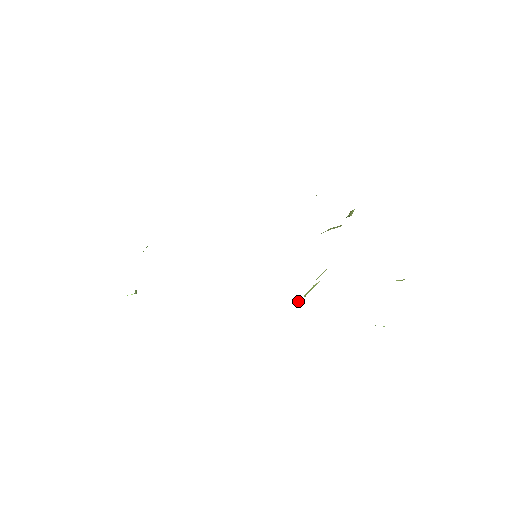
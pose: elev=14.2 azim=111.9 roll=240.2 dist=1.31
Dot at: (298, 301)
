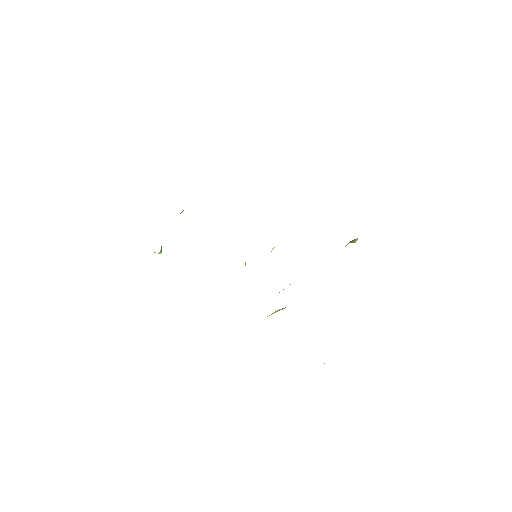
Dot at: occluded
